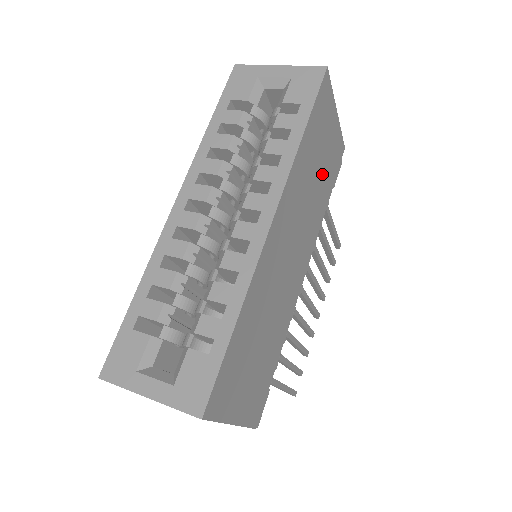
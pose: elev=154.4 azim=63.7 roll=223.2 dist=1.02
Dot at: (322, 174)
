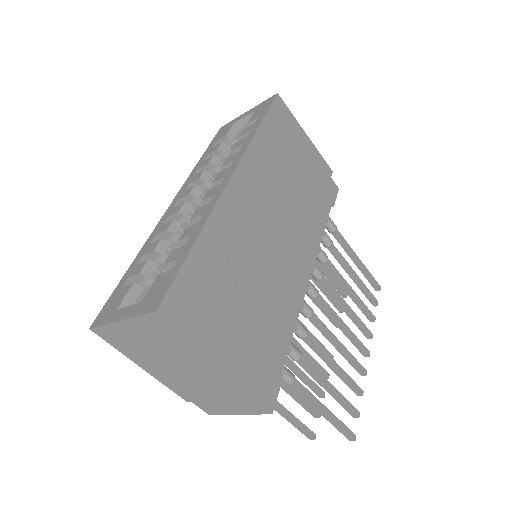
Dot at: (301, 176)
